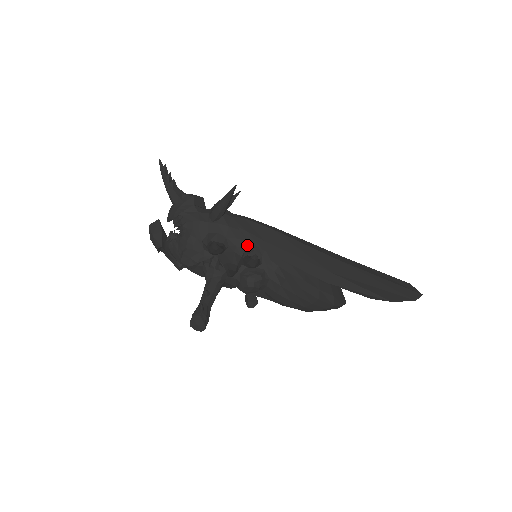
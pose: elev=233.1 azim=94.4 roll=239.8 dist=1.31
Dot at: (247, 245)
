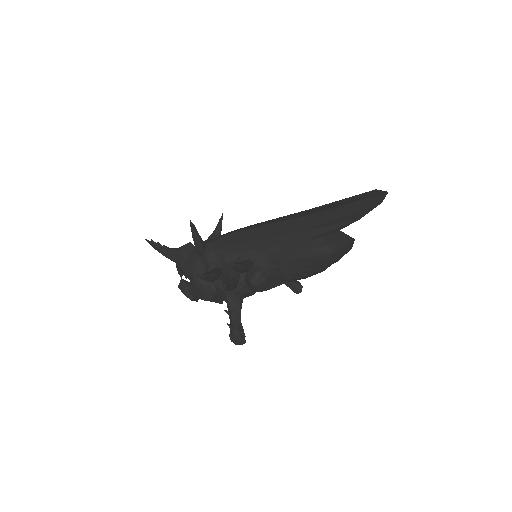
Dot at: (234, 256)
